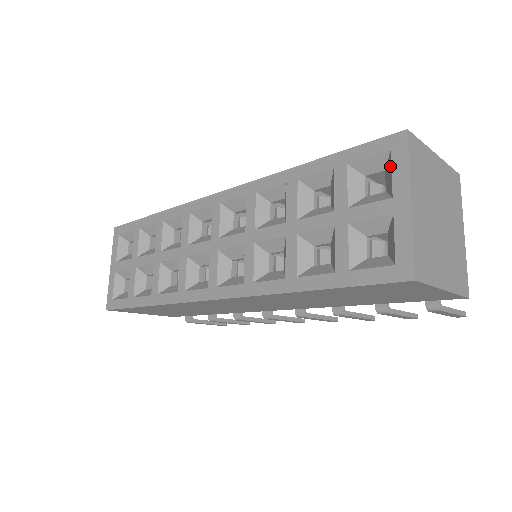
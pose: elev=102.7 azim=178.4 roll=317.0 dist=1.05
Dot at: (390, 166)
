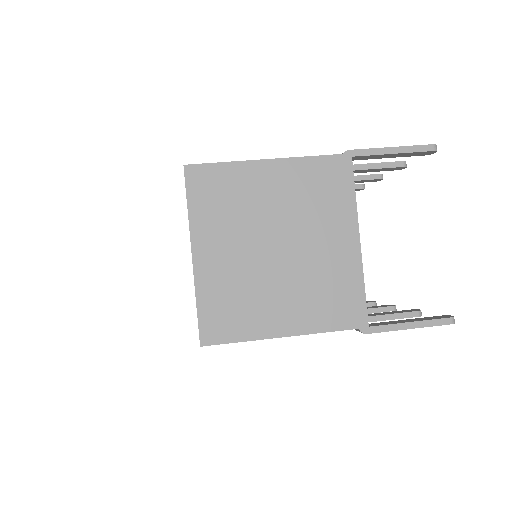
Dot at: occluded
